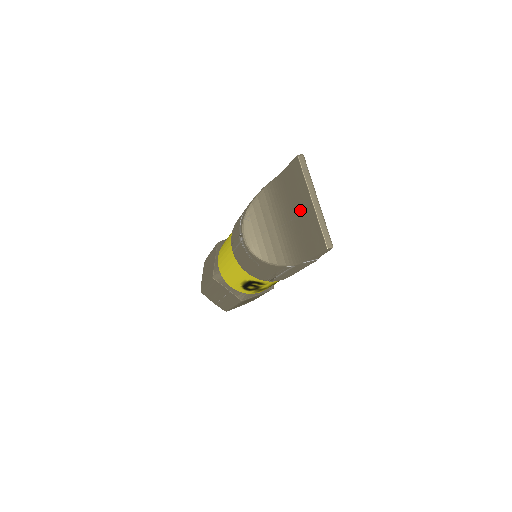
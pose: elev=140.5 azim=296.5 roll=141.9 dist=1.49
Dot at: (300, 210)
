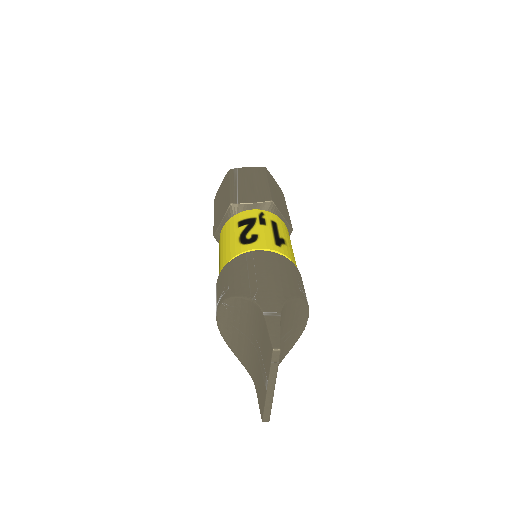
Dot at: (262, 367)
